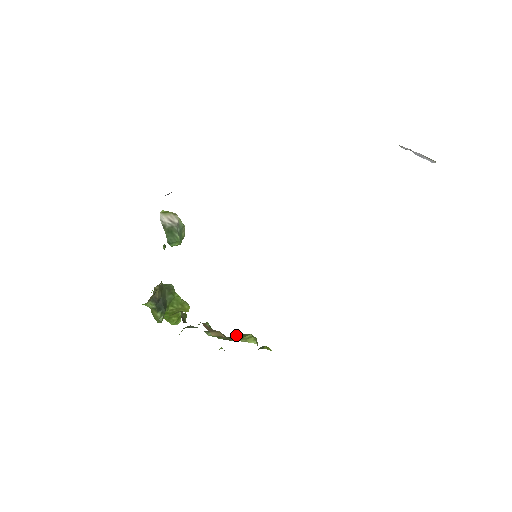
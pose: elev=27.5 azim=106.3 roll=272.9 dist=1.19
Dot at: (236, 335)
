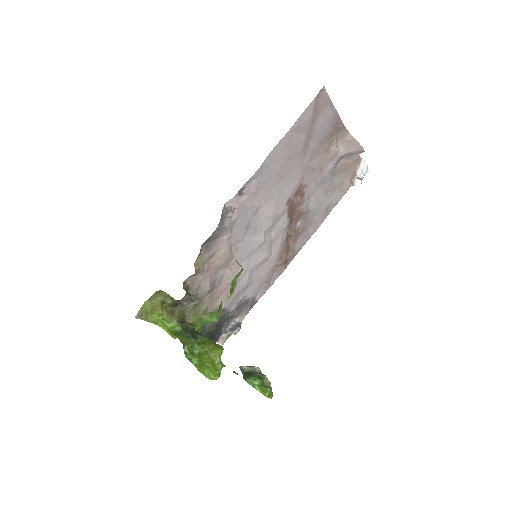
Dot at: occluded
